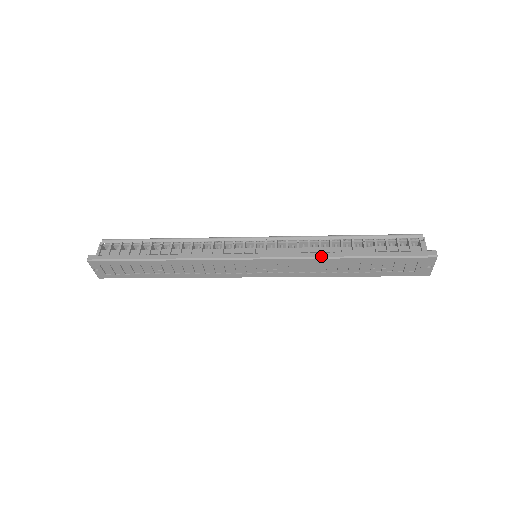
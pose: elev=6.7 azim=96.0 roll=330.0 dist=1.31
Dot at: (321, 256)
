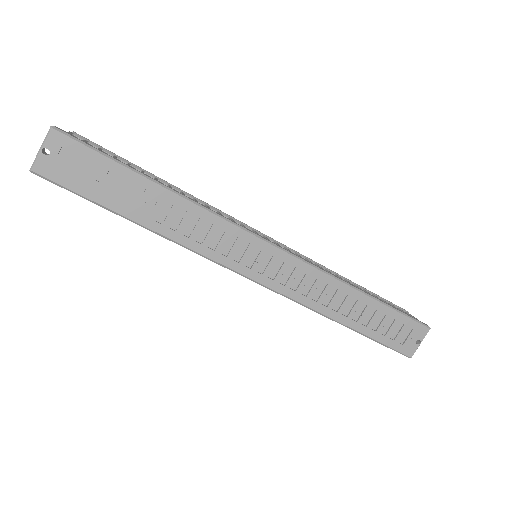
Dot at: (337, 277)
